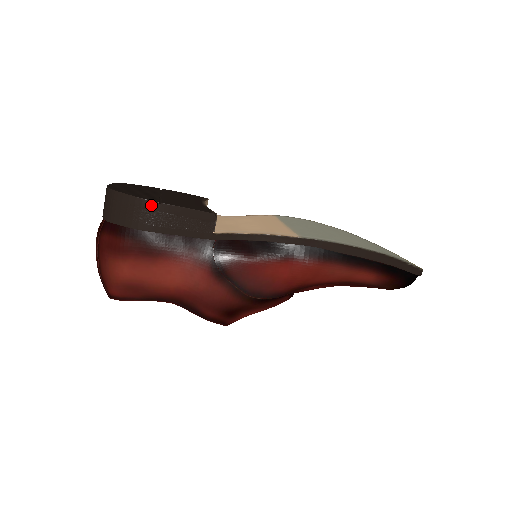
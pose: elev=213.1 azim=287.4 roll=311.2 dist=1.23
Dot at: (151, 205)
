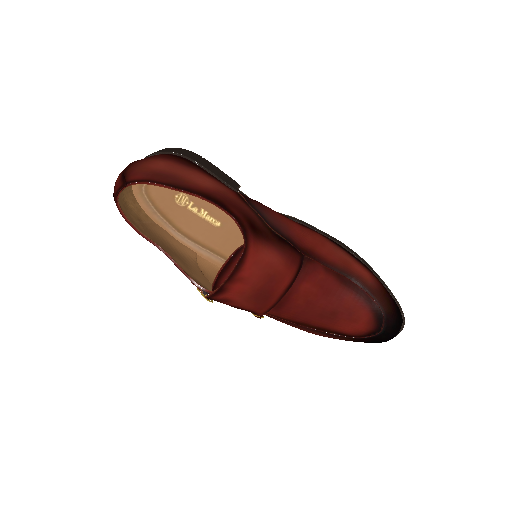
Dot at: (196, 154)
